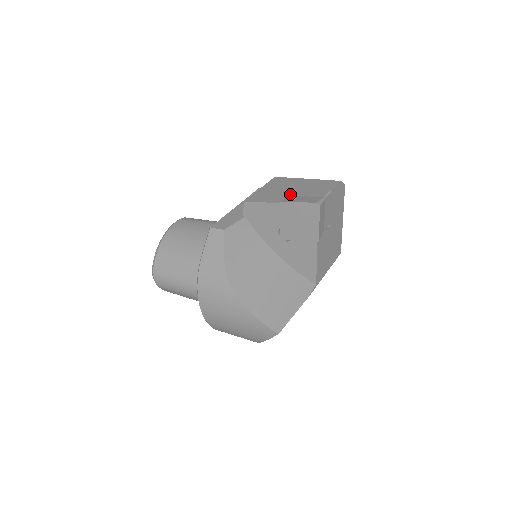
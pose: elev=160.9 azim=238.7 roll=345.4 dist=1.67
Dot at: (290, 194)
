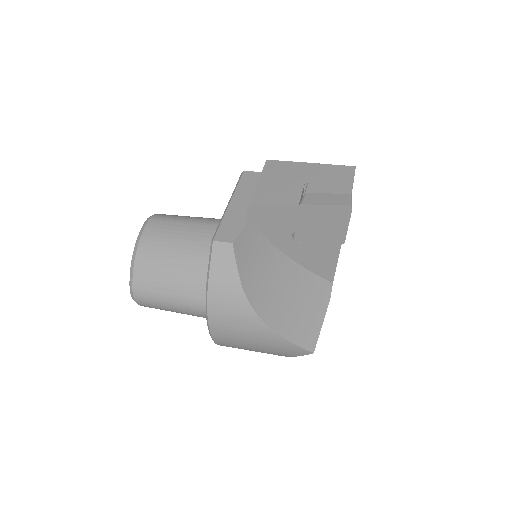
Dot at: (303, 189)
